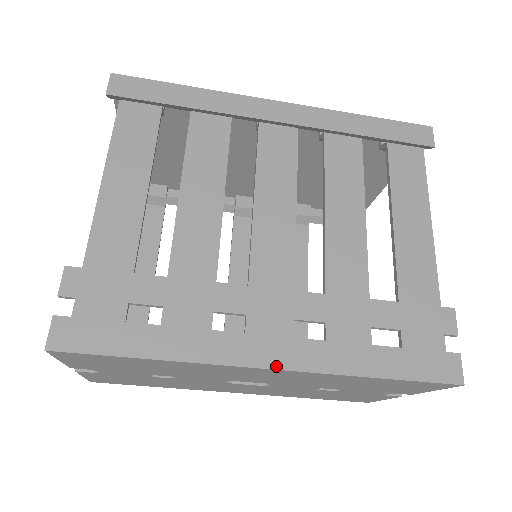
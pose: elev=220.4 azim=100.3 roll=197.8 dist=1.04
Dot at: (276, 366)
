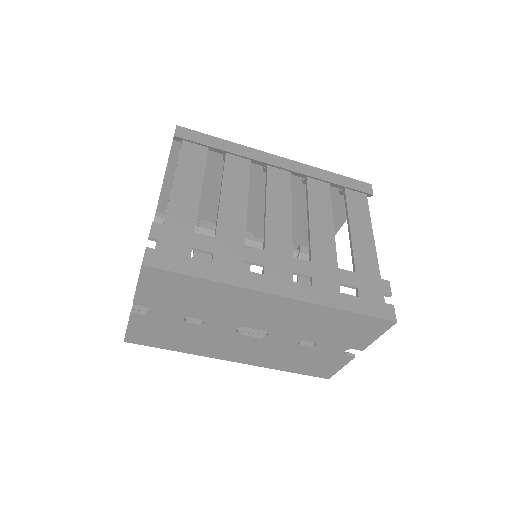
Dot at: (283, 295)
